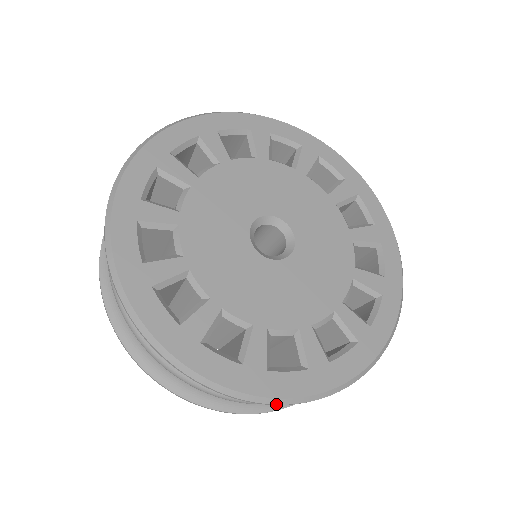
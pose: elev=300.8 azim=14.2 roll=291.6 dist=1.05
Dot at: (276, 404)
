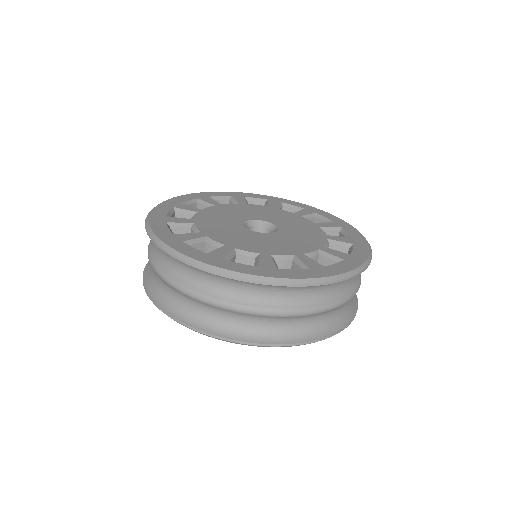
Dot at: (291, 284)
